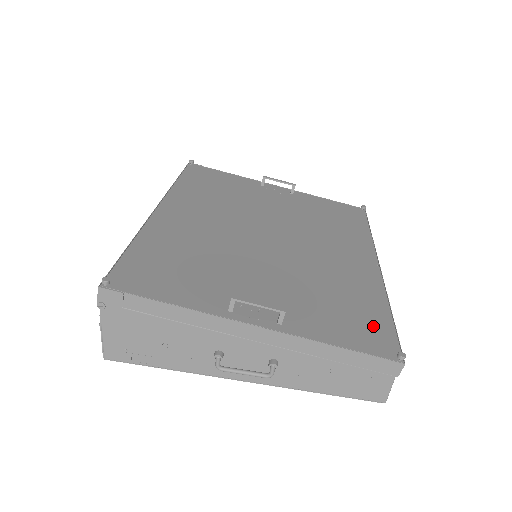
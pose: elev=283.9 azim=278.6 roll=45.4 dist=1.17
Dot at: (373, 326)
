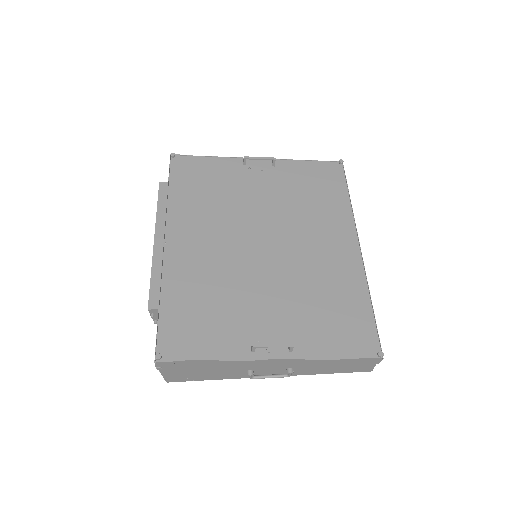
Dot at: (359, 327)
